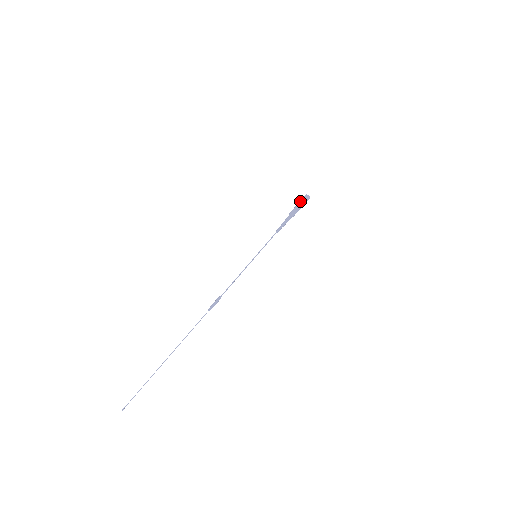
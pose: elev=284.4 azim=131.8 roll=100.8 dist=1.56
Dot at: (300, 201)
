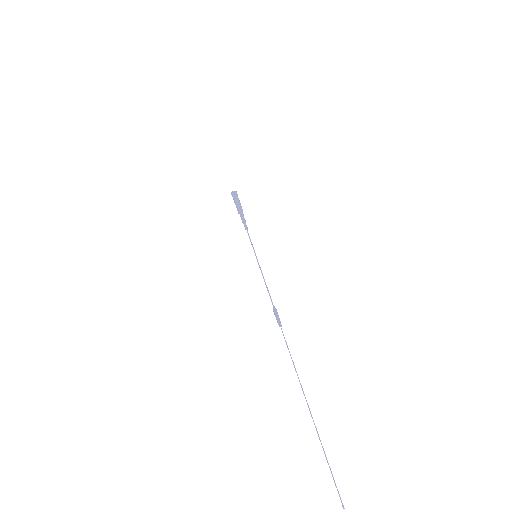
Dot at: (234, 198)
